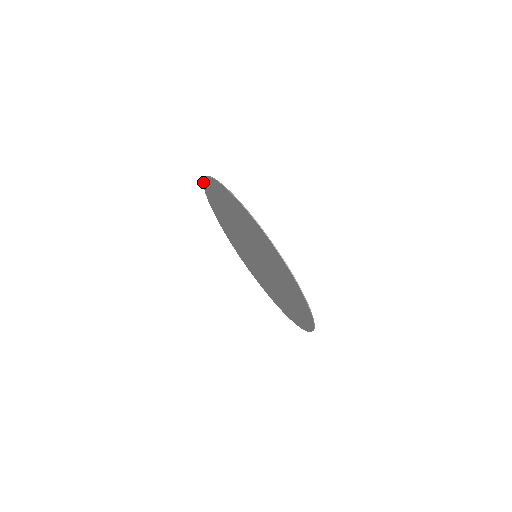
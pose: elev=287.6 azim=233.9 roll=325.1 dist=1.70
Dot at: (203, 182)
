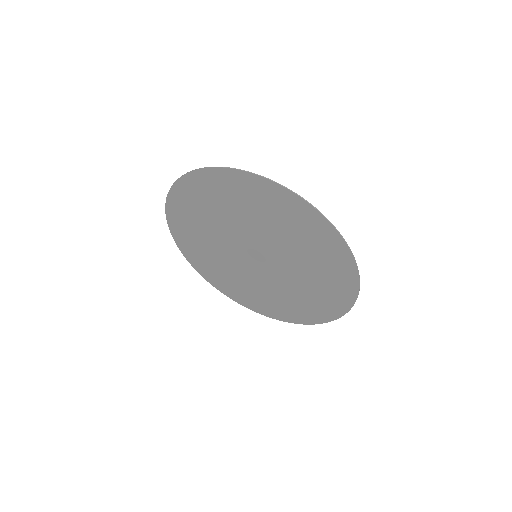
Dot at: (175, 242)
